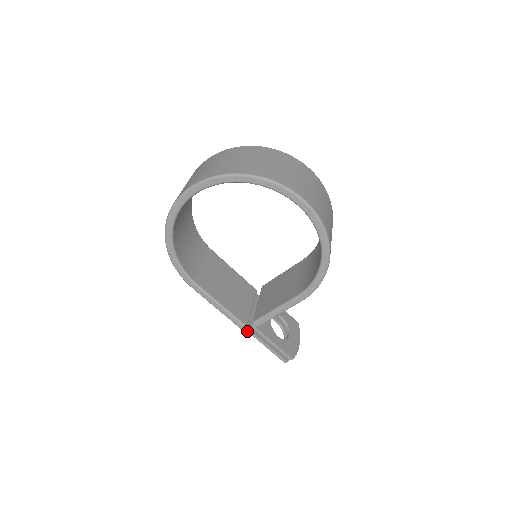
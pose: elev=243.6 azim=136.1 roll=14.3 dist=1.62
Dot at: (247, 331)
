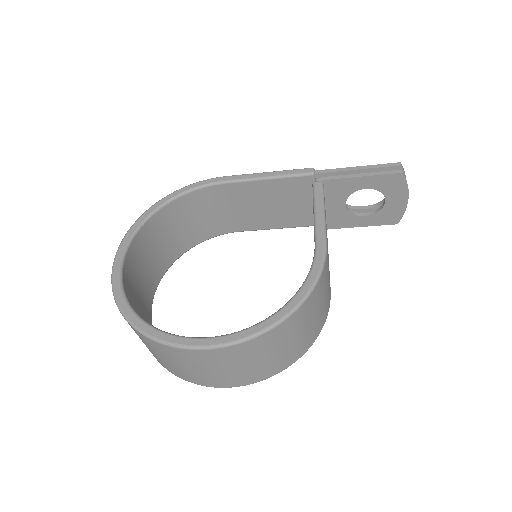
Dot at: occluded
